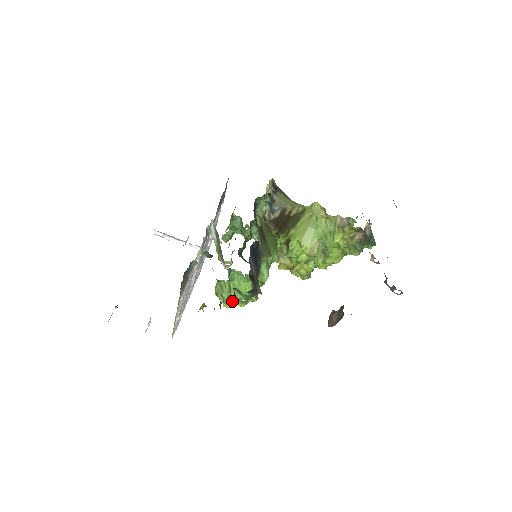
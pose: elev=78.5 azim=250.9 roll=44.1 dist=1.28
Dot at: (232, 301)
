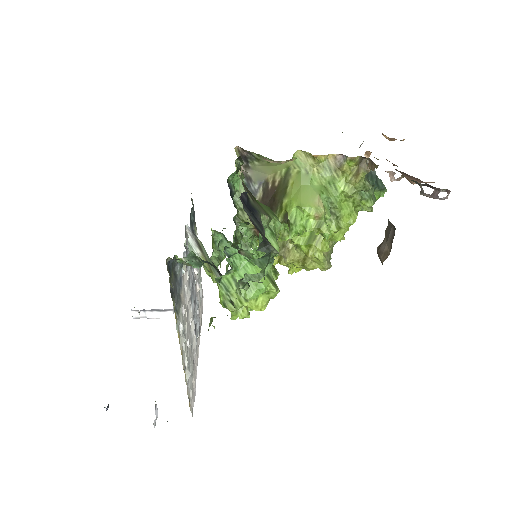
Dot at: (247, 308)
